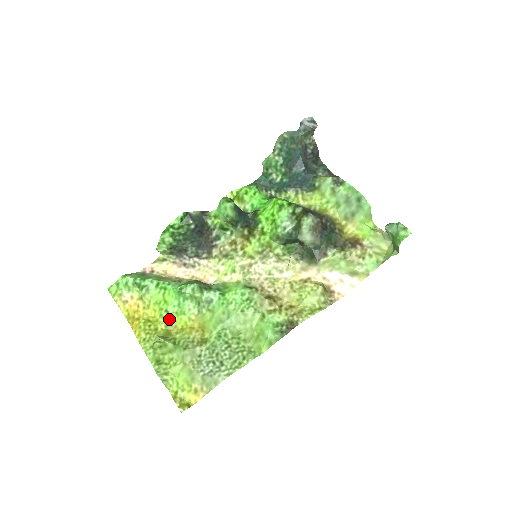
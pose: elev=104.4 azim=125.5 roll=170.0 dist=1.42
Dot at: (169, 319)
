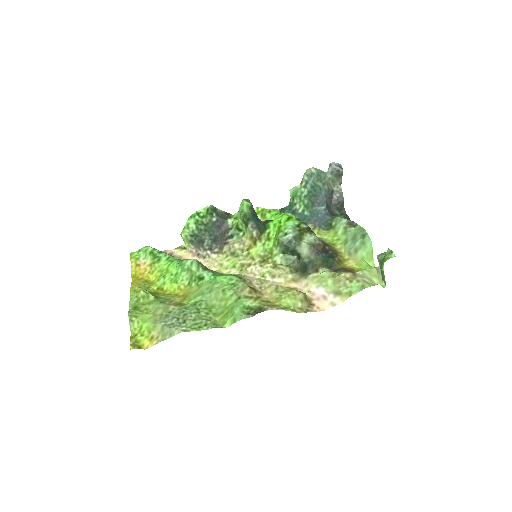
Dot at: (163, 284)
